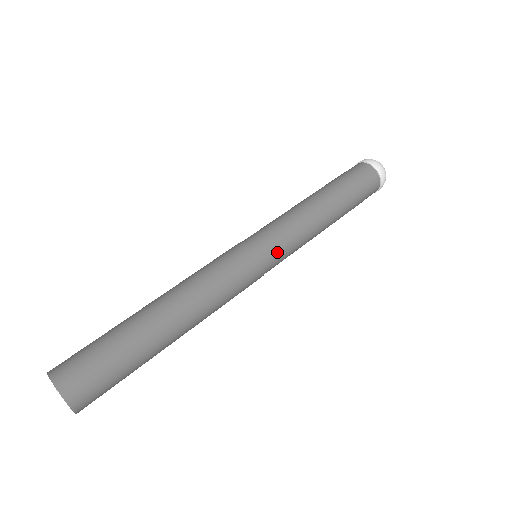
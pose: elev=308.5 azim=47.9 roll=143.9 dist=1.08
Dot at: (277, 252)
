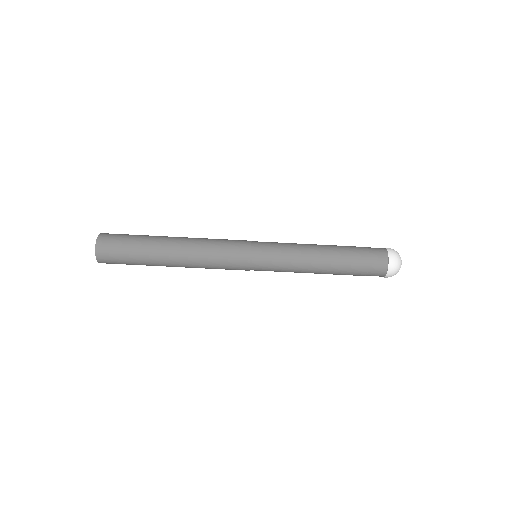
Dot at: occluded
